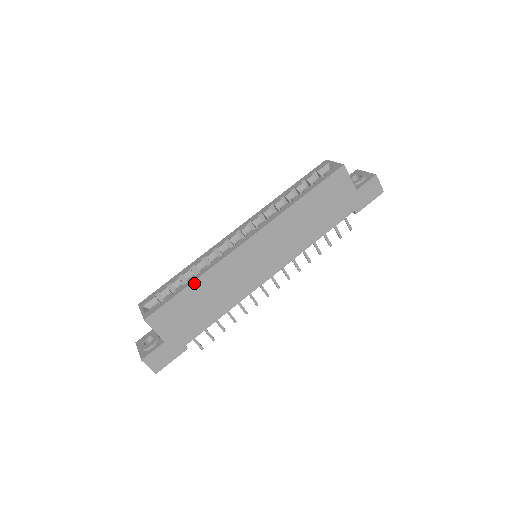
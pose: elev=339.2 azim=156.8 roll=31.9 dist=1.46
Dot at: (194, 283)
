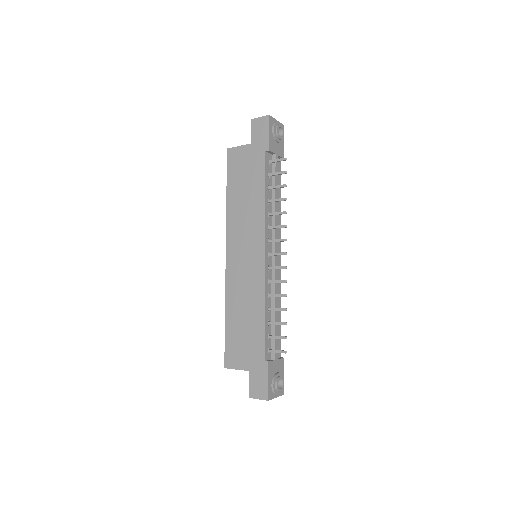
Dot at: (226, 316)
